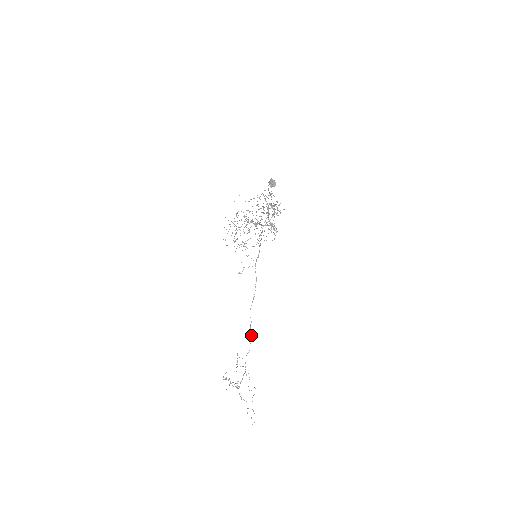
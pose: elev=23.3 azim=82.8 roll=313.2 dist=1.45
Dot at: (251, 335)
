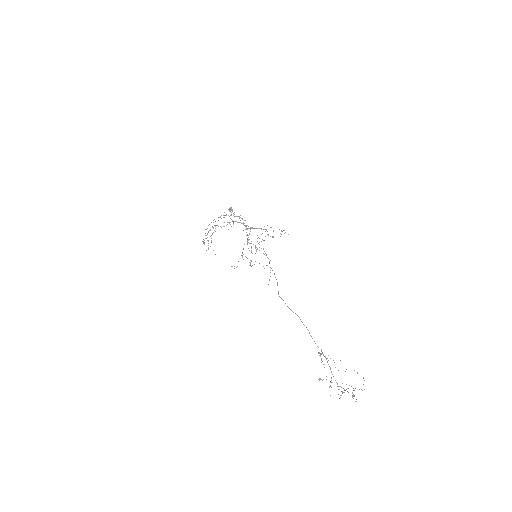
Dot at: (295, 313)
